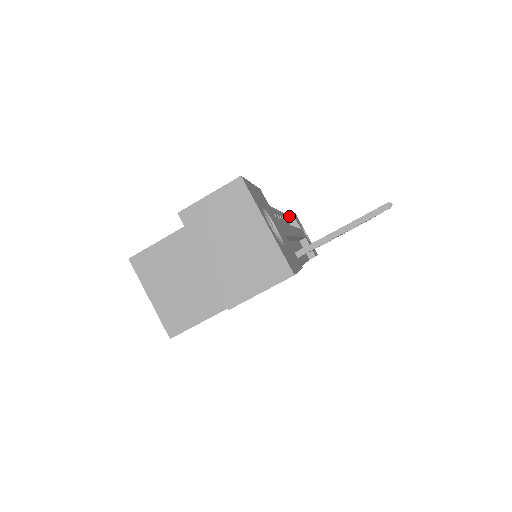
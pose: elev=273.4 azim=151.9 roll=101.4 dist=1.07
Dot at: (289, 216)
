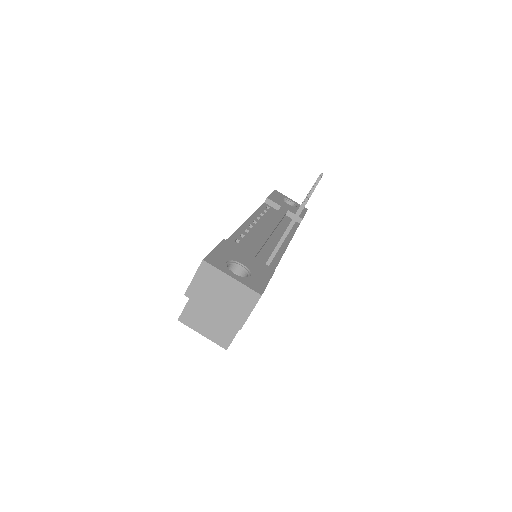
Dot at: (268, 202)
